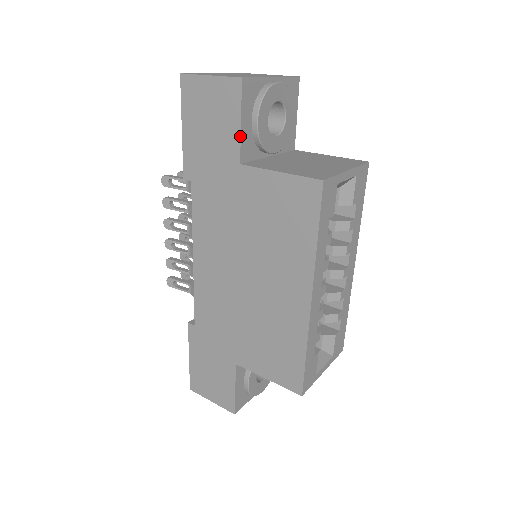
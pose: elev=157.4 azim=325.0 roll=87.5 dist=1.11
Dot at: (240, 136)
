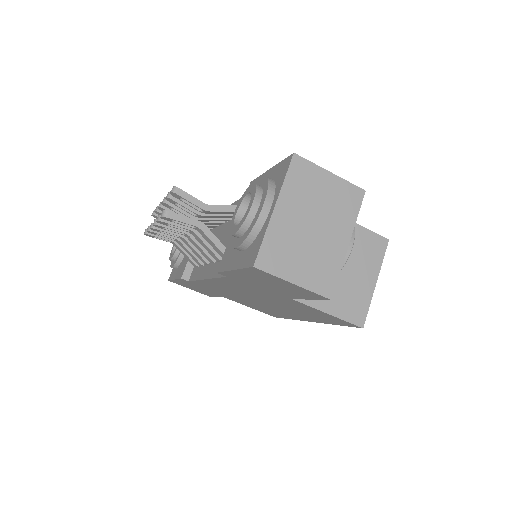
Dot at: occluded
